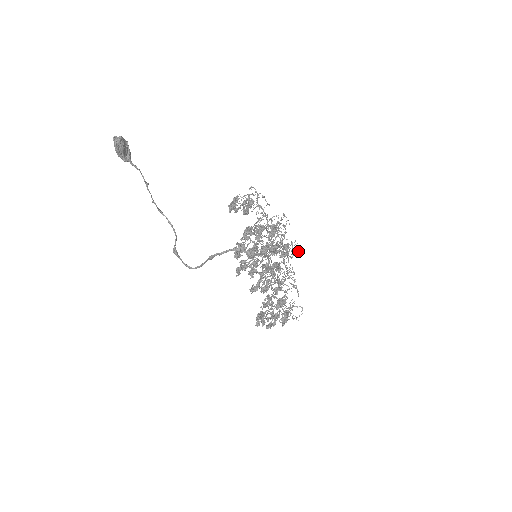
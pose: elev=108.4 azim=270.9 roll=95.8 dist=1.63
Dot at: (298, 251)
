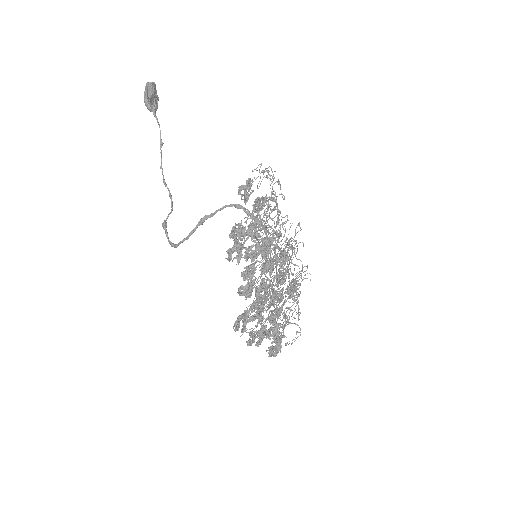
Dot at: occluded
